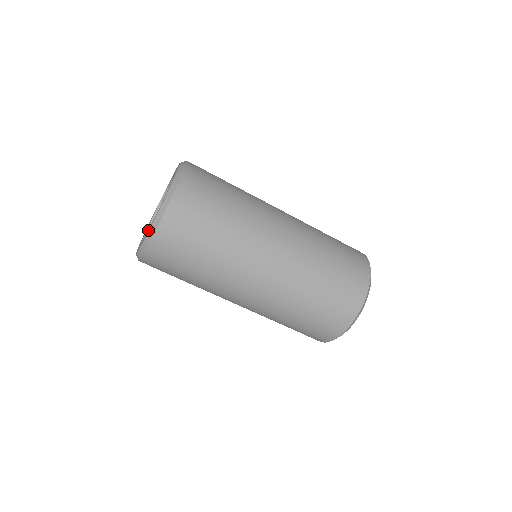
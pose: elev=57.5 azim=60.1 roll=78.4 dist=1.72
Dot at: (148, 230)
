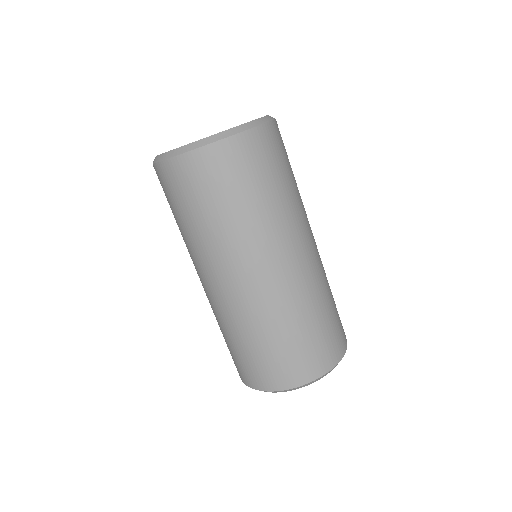
Dot at: occluded
